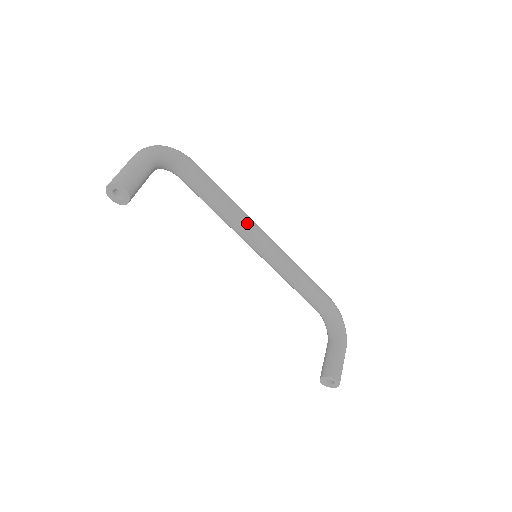
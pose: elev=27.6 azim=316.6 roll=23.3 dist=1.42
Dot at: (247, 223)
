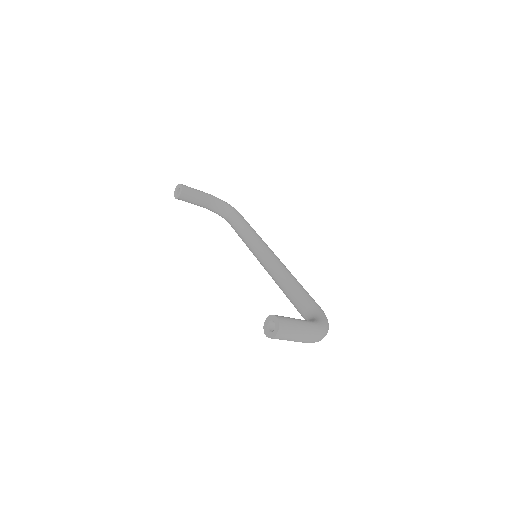
Dot at: (259, 240)
